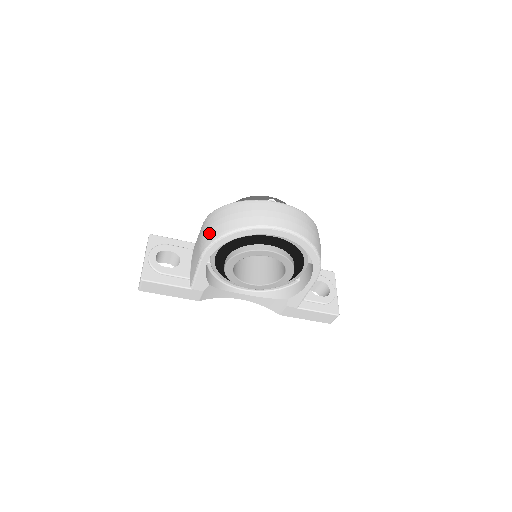
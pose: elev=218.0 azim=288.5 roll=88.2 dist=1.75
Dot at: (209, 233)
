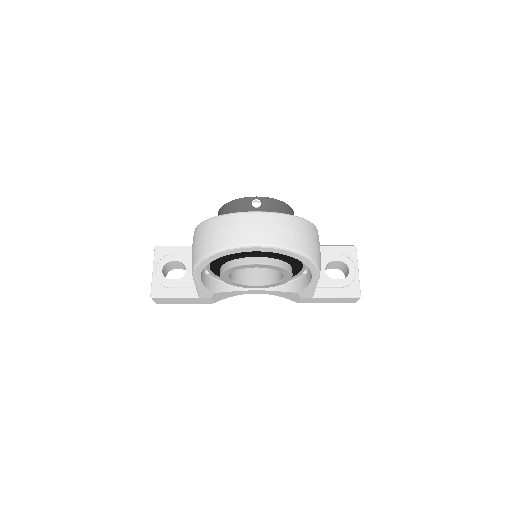
Dot at: (193, 253)
